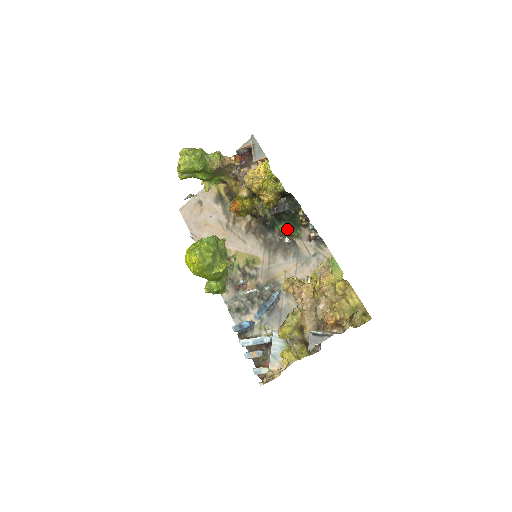
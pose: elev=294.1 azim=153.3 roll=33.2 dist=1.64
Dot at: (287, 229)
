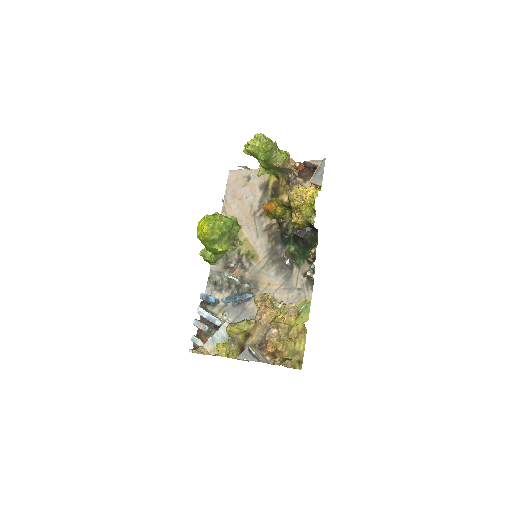
Dot at: (295, 253)
